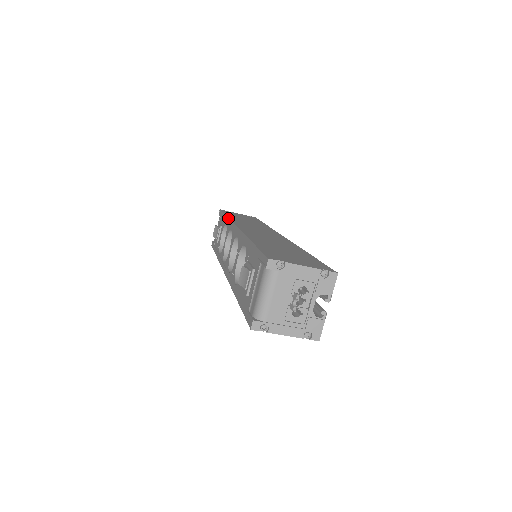
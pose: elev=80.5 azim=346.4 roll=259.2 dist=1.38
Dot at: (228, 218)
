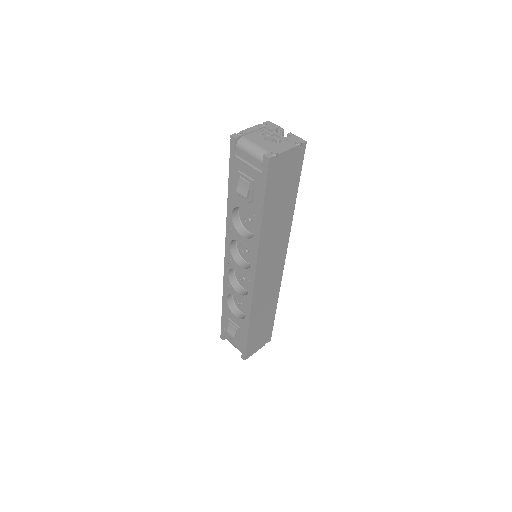
Dot at: occluded
